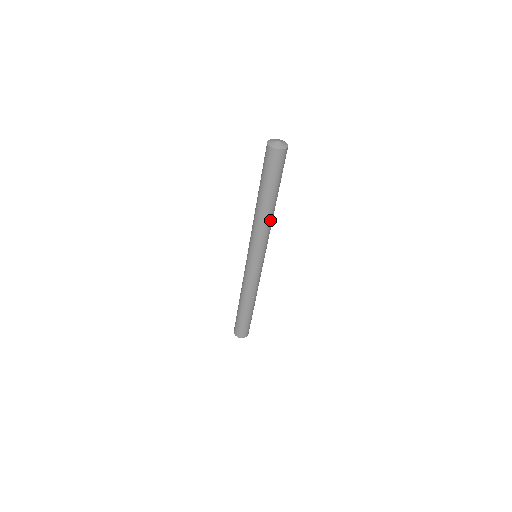
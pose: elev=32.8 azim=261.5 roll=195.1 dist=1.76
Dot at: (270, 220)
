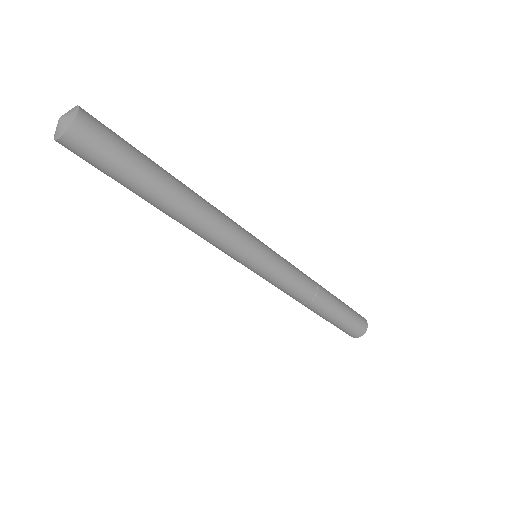
Dot at: (200, 217)
